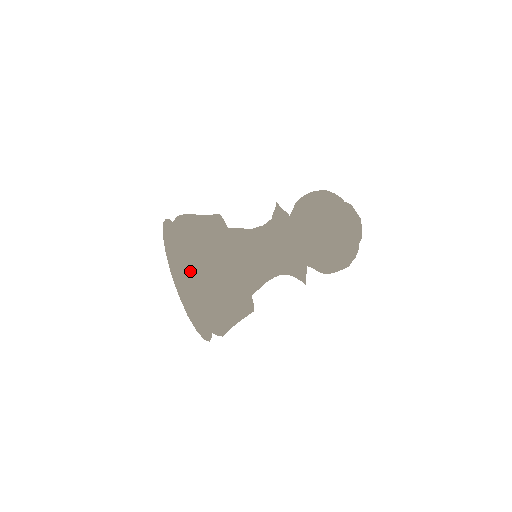
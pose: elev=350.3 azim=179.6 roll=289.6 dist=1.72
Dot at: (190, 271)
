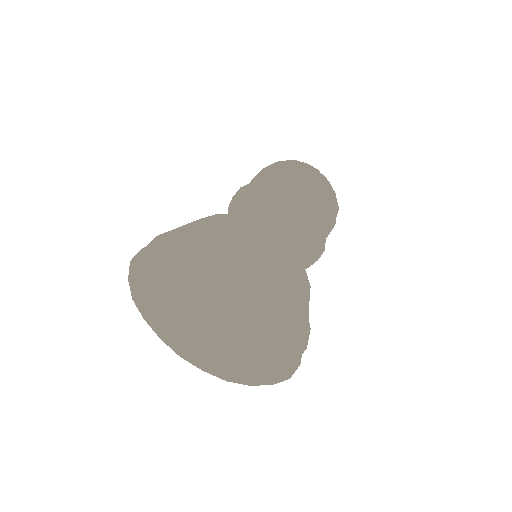
Dot at: (208, 228)
